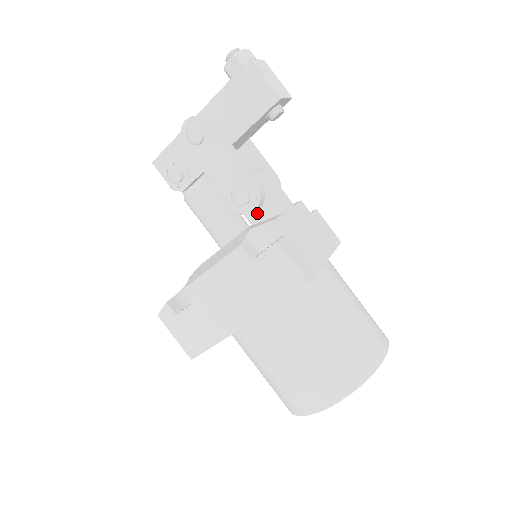
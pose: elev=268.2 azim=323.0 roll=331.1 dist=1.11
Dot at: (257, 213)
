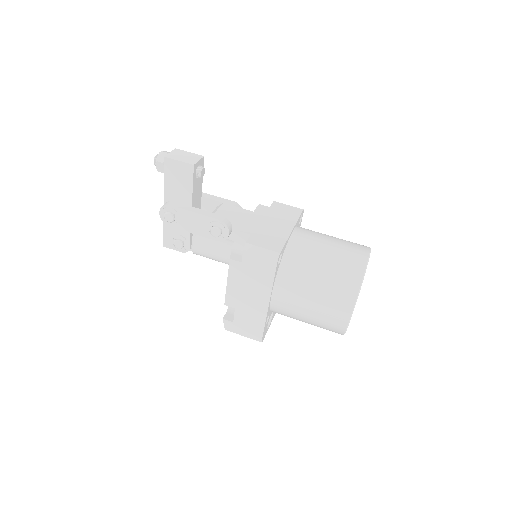
Dot at: (233, 233)
